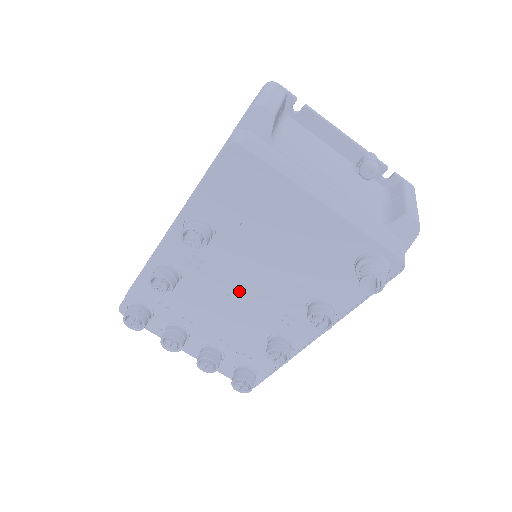
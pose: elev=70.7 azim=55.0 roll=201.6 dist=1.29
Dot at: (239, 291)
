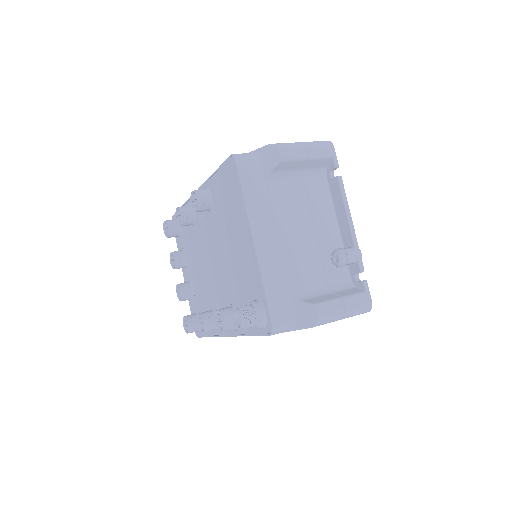
Dot at: (210, 260)
